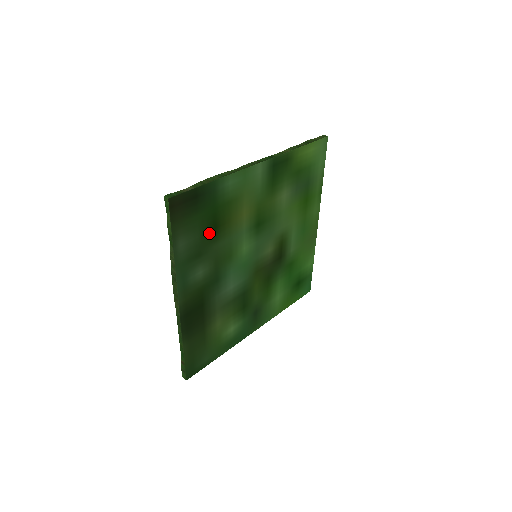
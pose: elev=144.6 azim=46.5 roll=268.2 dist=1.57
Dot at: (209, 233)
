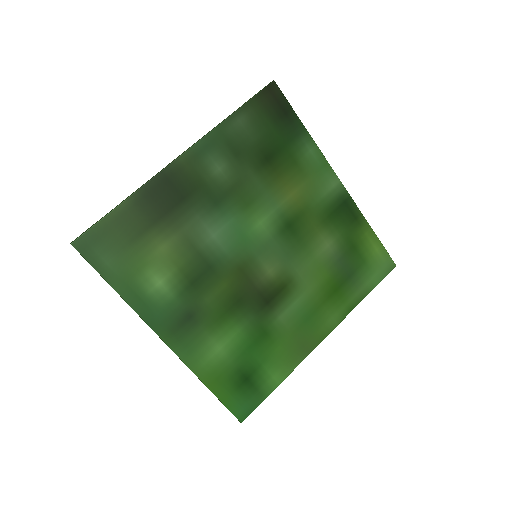
Dot at: (260, 154)
